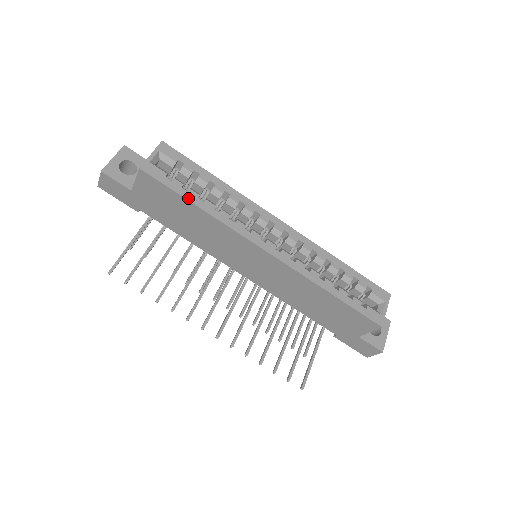
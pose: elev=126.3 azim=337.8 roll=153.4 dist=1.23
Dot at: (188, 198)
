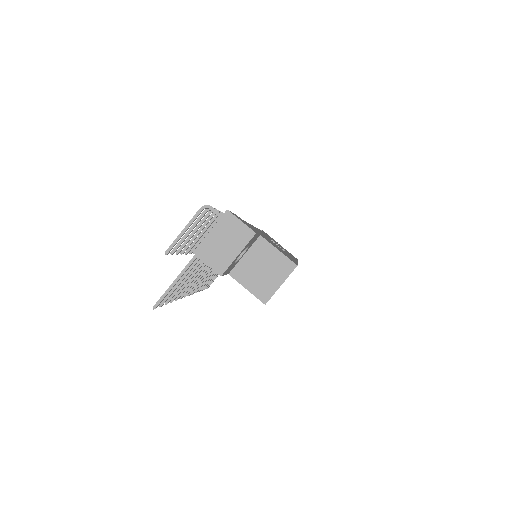
Dot at: occluded
